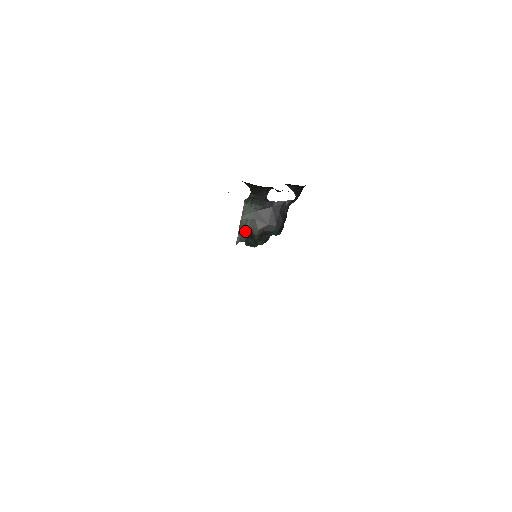
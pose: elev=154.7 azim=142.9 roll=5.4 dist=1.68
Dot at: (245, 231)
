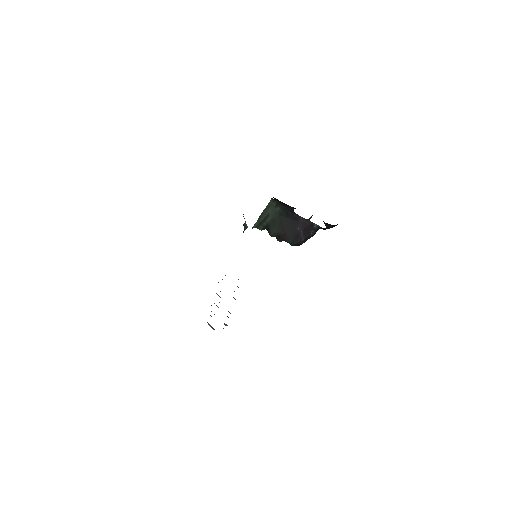
Dot at: (263, 223)
